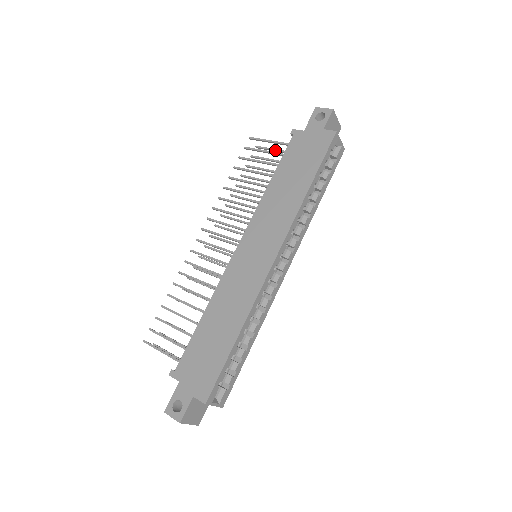
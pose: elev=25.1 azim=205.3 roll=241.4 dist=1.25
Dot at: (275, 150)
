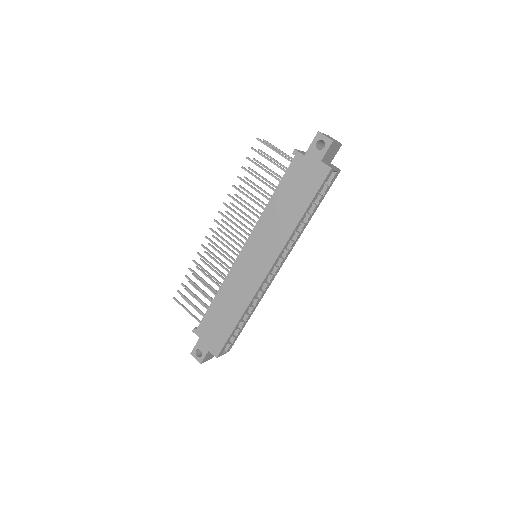
Dot at: (280, 152)
